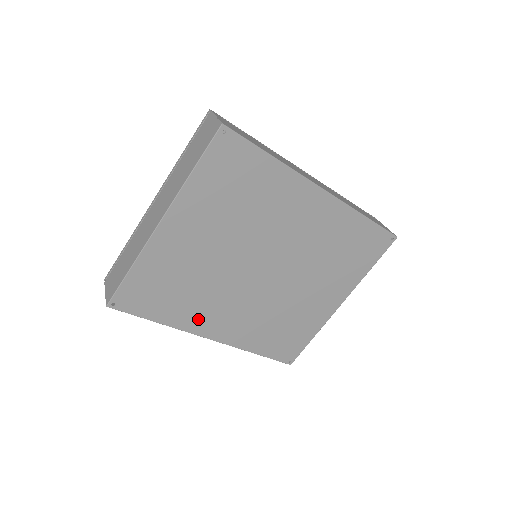
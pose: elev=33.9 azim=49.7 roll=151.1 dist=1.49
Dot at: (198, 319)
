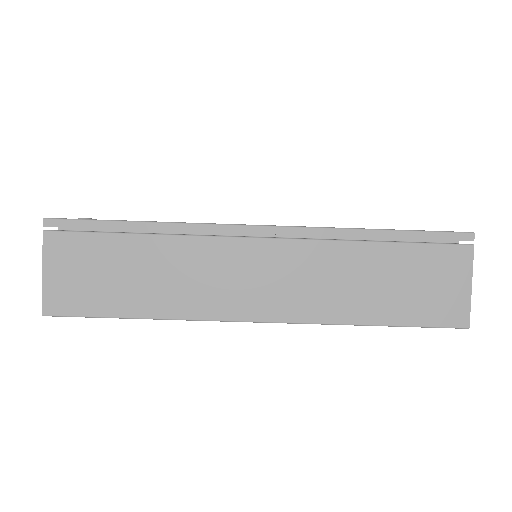
Dot at: occluded
